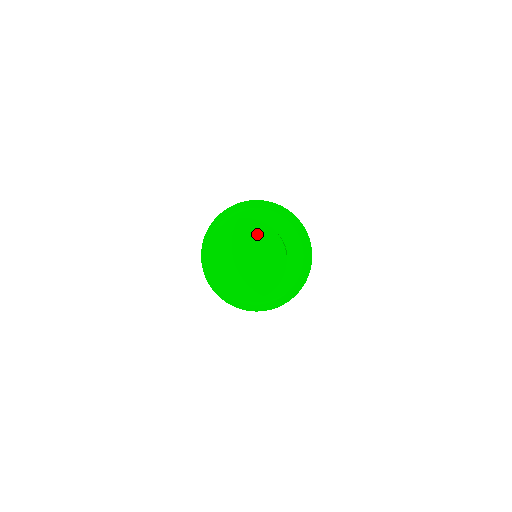
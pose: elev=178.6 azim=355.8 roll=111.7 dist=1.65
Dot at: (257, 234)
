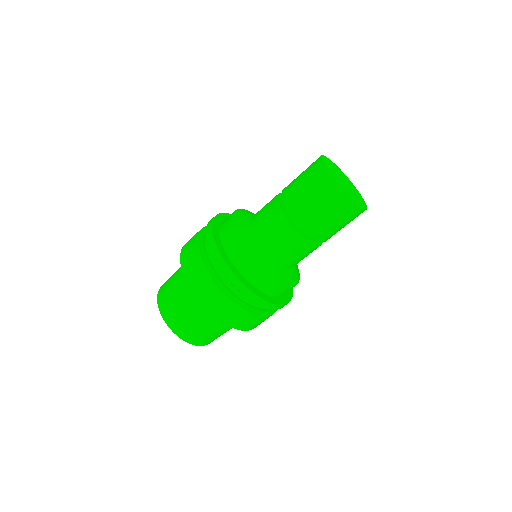
Dot at: (358, 194)
